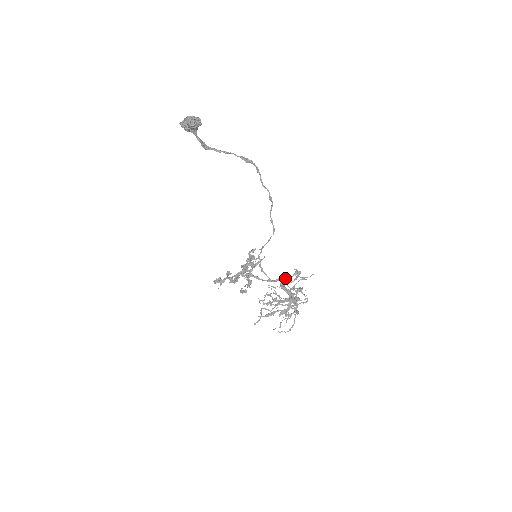
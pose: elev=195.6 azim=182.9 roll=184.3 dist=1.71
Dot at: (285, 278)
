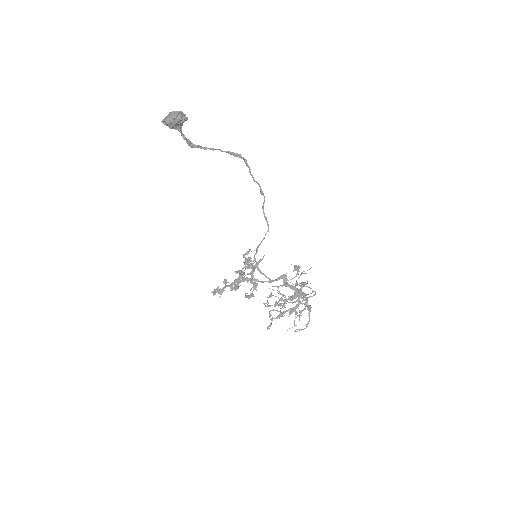
Dot at: occluded
